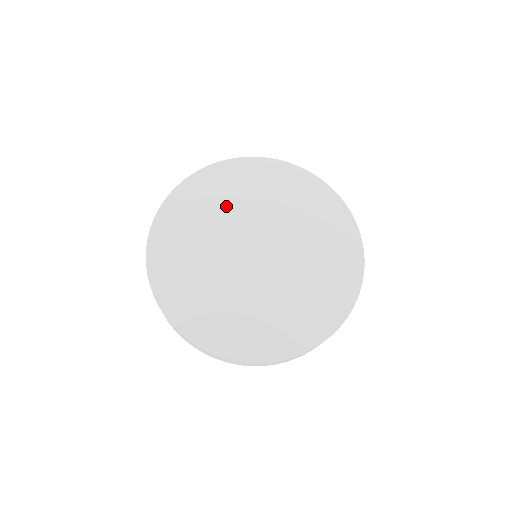
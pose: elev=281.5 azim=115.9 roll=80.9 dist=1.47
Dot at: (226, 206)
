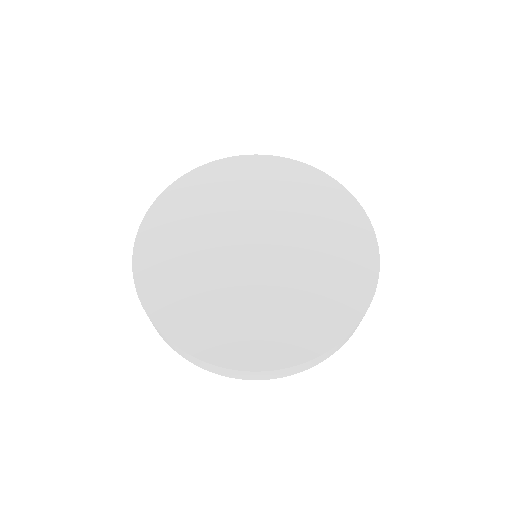
Dot at: (196, 228)
